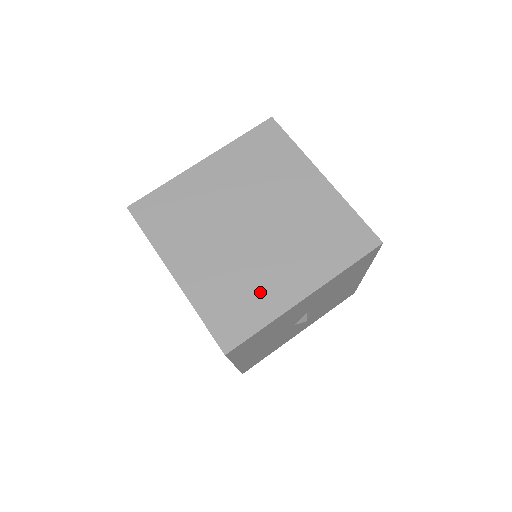
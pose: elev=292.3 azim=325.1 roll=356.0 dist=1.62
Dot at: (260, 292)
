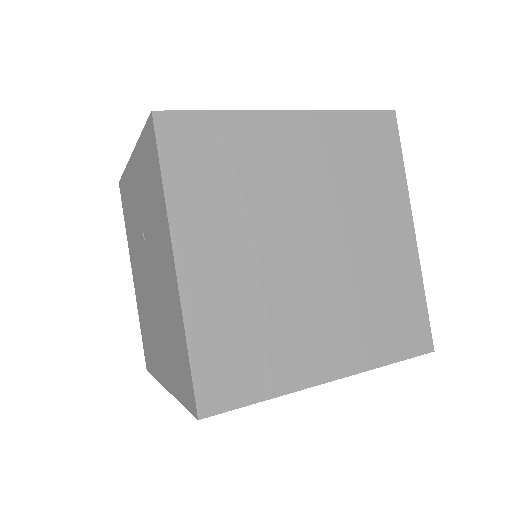
Dot at: (281, 348)
